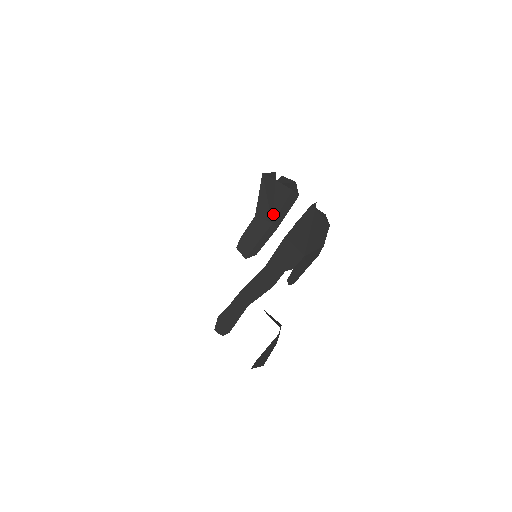
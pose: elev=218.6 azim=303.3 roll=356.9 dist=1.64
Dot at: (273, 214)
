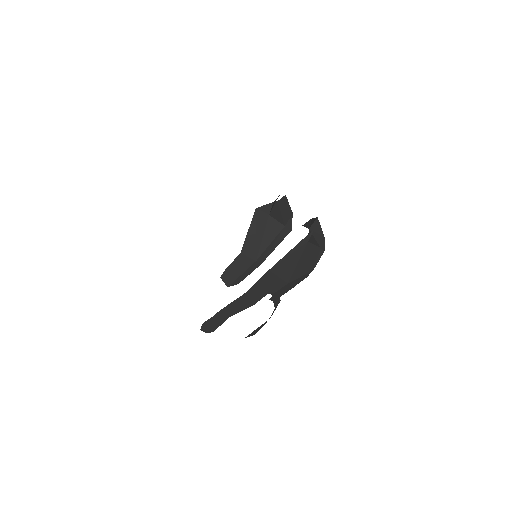
Dot at: (259, 251)
